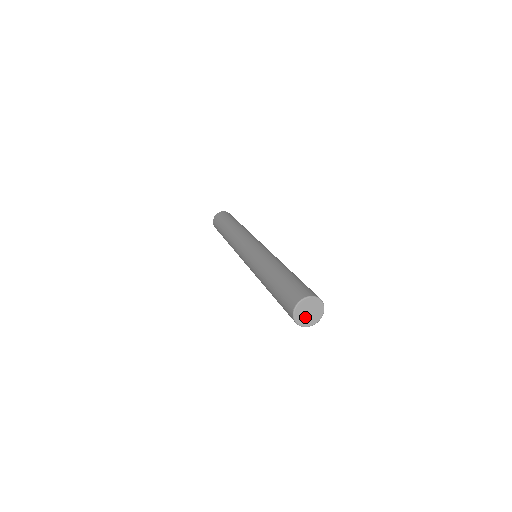
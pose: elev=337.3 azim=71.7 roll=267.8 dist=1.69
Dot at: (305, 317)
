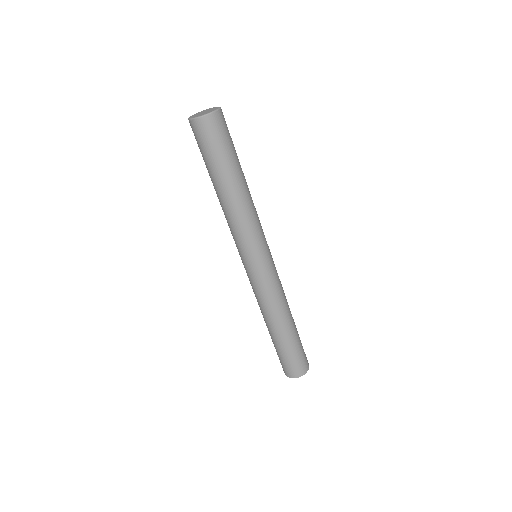
Dot at: occluded
